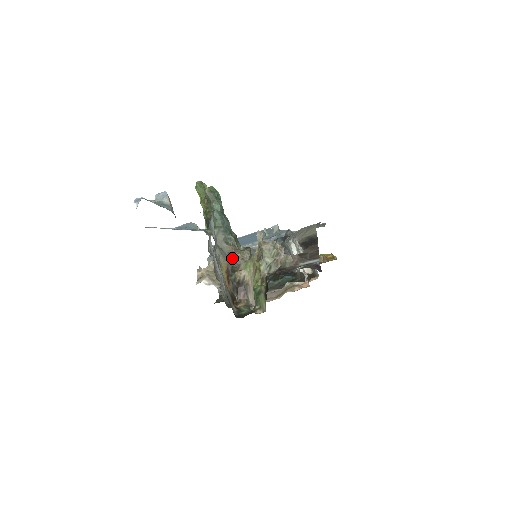
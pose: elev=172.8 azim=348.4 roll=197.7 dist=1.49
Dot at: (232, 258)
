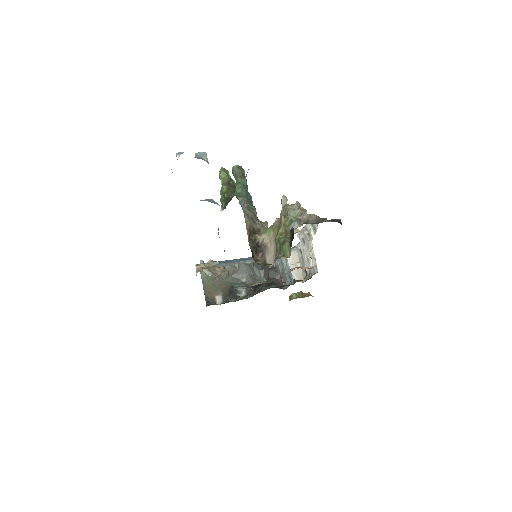
Dot at: (254, 222)
